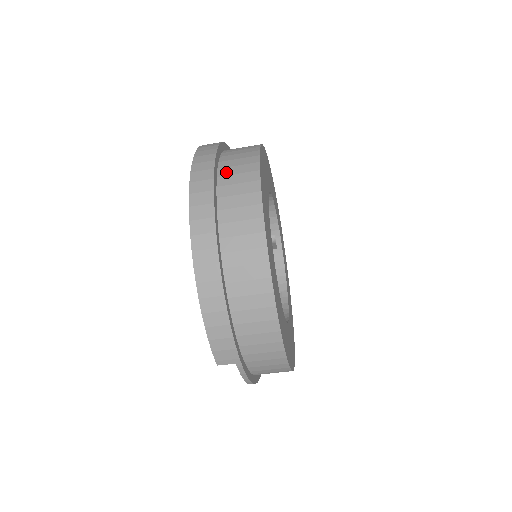
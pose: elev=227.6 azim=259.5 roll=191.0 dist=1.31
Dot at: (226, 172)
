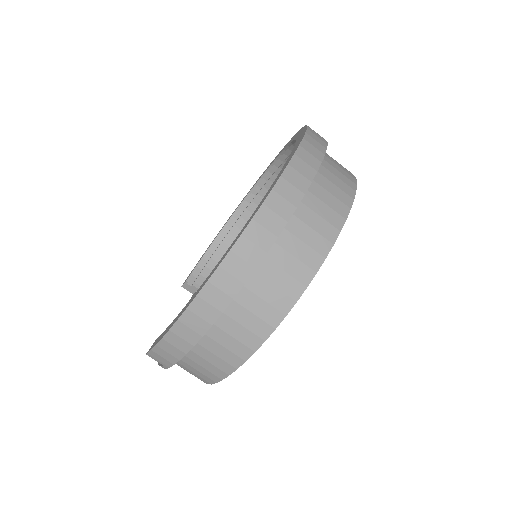
Dot at: (304, 215)
